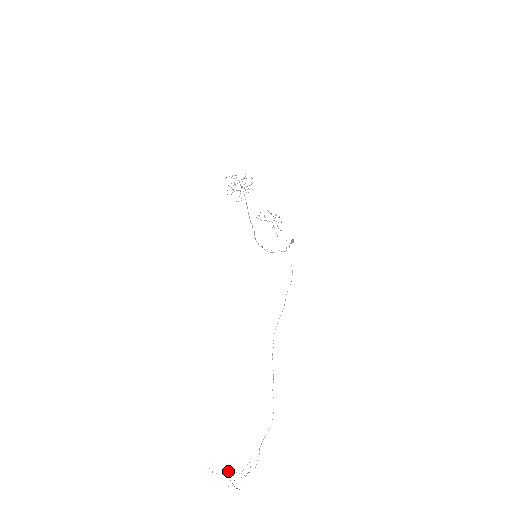
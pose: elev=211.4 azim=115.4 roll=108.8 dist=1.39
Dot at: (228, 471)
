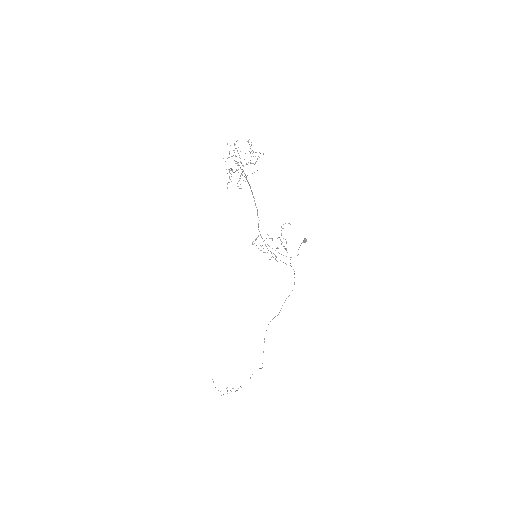
Dot at: (221, 395)
